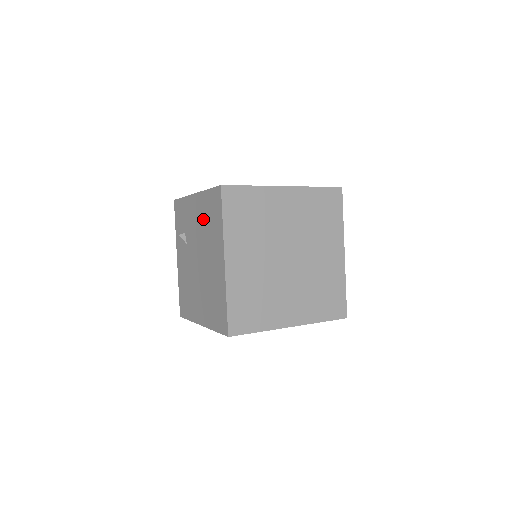
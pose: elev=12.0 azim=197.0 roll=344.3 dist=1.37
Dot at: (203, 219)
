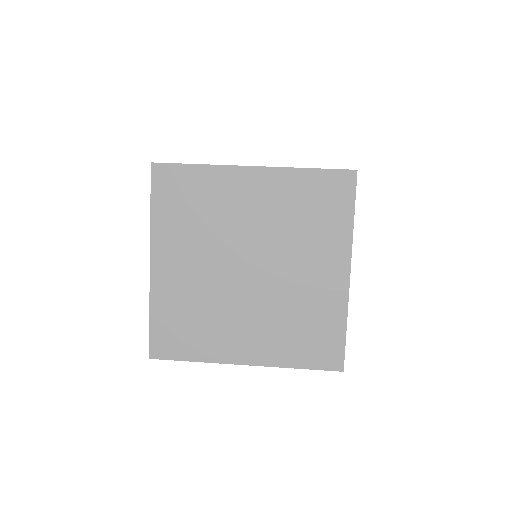
Dot at: occluded
